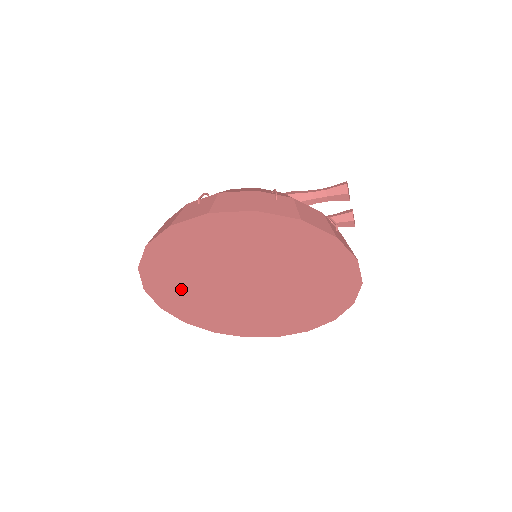
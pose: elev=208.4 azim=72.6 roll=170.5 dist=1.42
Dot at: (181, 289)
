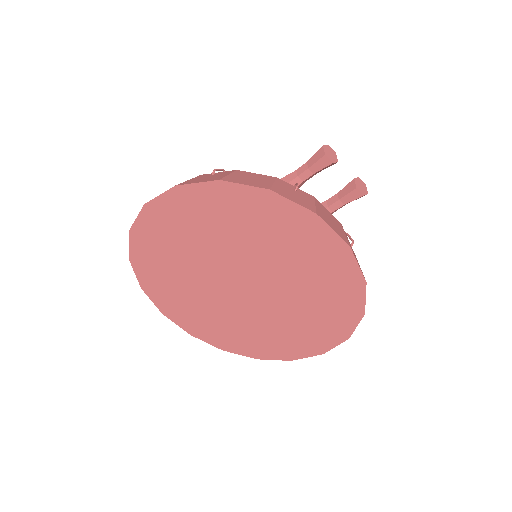
Dot at: (189, 305)
